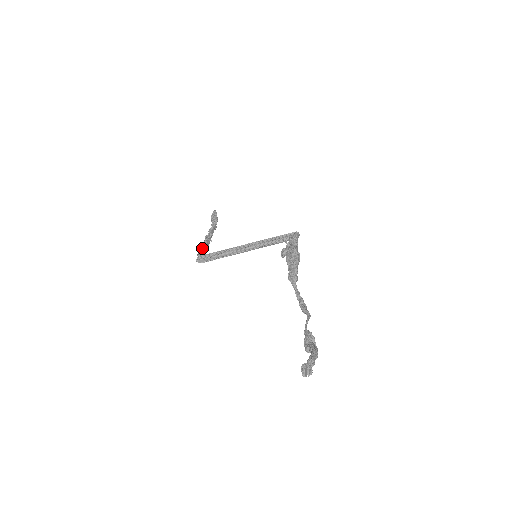
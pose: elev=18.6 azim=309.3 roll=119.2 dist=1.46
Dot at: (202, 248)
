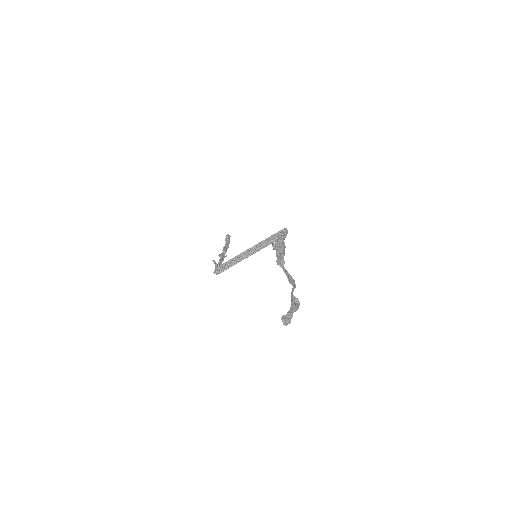
Dot at: (215, 262)
